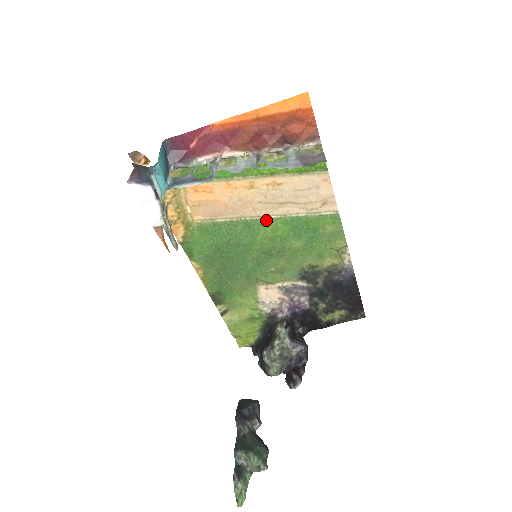
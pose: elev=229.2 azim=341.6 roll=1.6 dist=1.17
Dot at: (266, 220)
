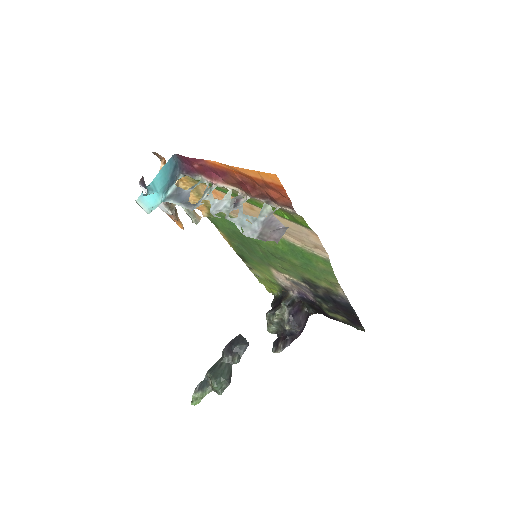
Dot at: occluded
